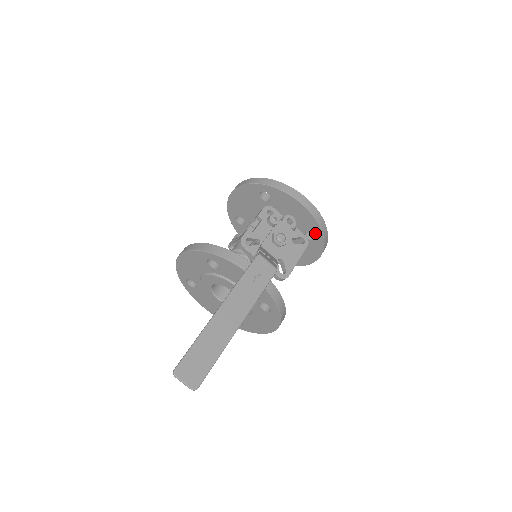
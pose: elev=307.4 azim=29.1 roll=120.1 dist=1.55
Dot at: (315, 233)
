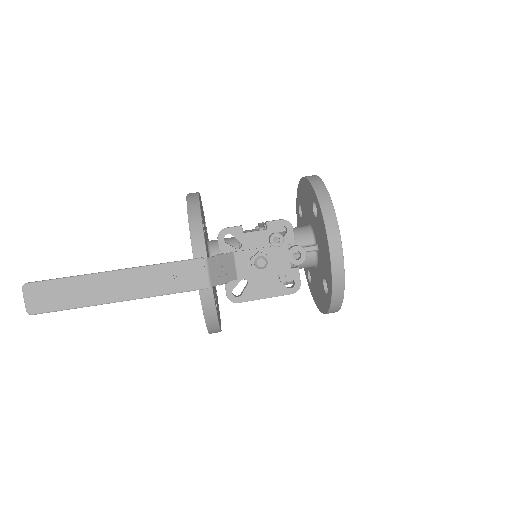
Dot at: (328, 289)
